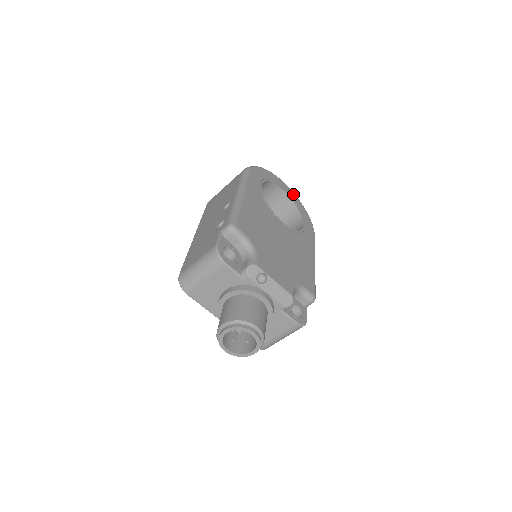
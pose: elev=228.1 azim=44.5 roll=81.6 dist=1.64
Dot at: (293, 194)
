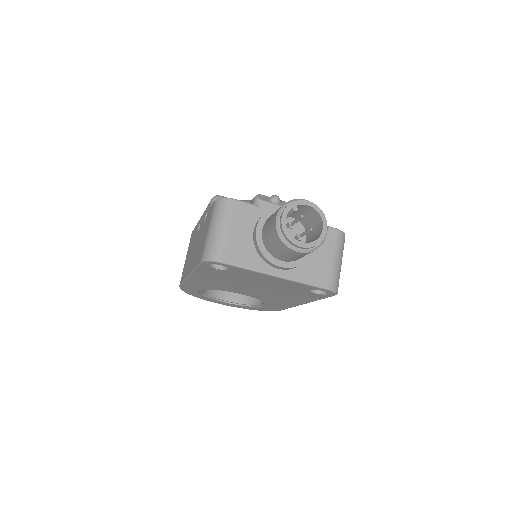
Dot at: occluded
